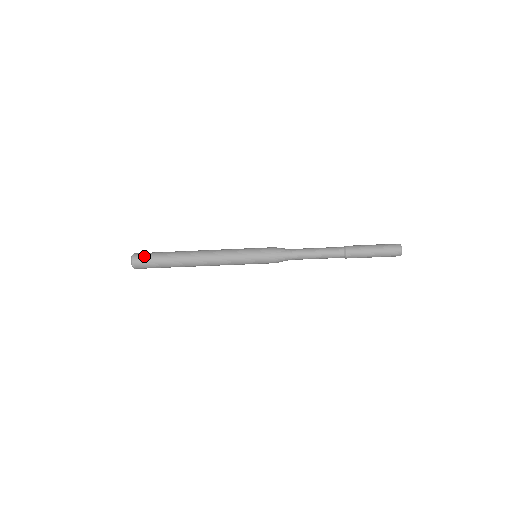
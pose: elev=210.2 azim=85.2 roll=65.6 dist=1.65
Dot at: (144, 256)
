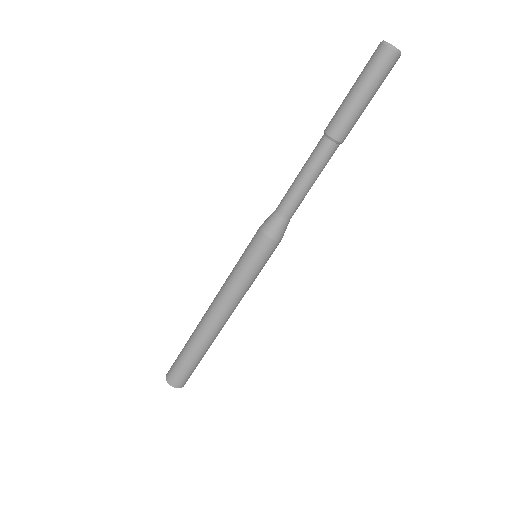
Dot at: (174, 362)
